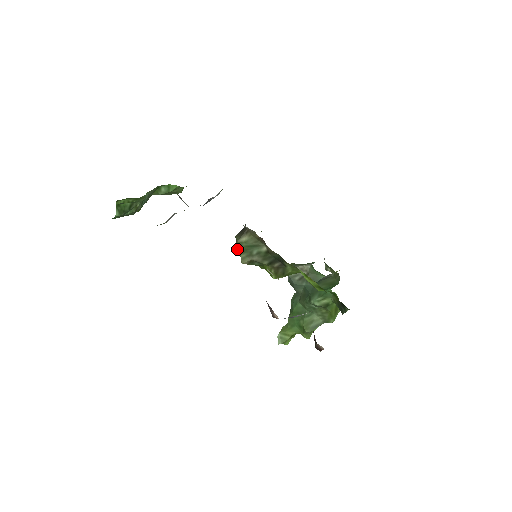
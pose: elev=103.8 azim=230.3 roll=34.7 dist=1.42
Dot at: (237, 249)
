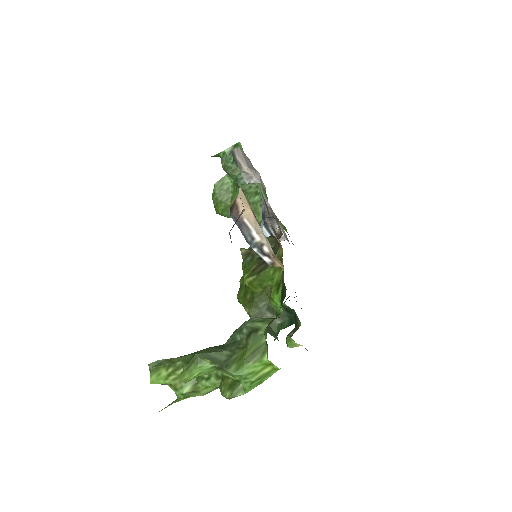
Dot at: (249, 247)
